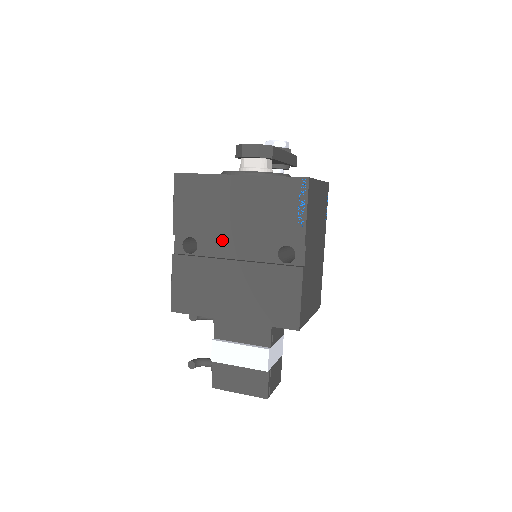
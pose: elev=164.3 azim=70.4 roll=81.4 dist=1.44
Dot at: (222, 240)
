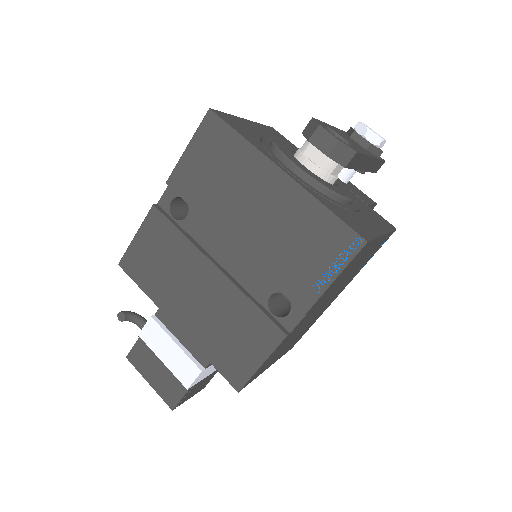
Dot at: (218, 231)
